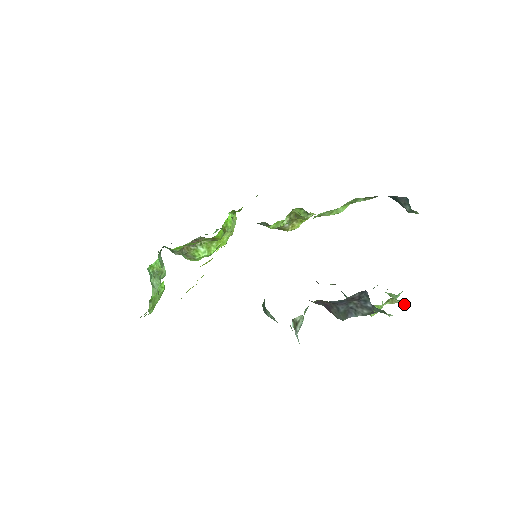
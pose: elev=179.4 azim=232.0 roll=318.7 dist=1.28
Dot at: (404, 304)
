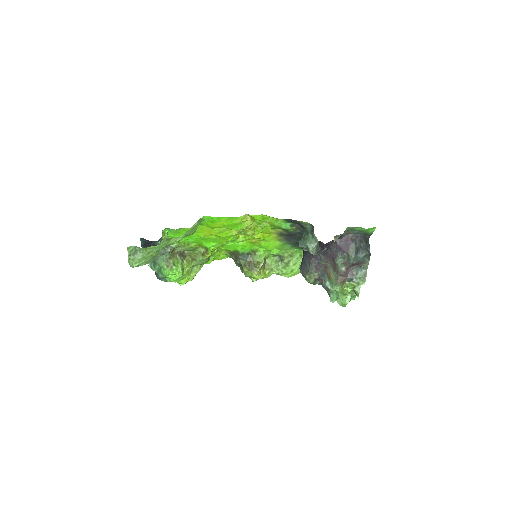
Dot at: (358, 298)
